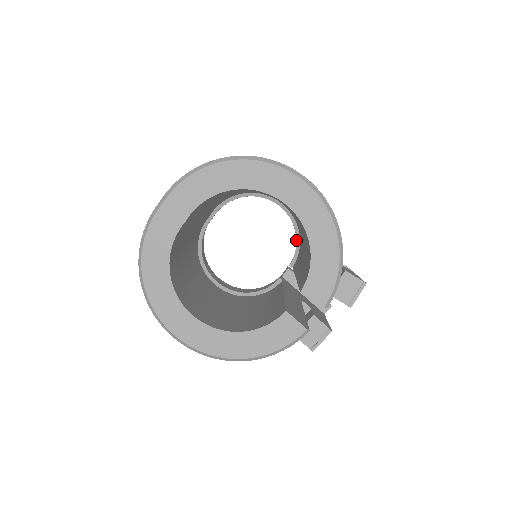
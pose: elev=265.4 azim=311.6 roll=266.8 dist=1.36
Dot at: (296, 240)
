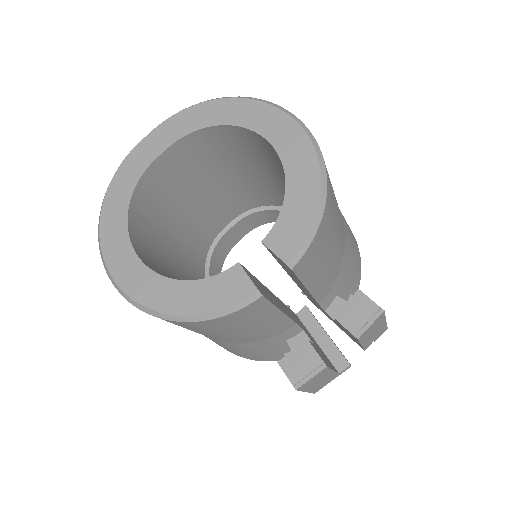
Dot at: occluded
